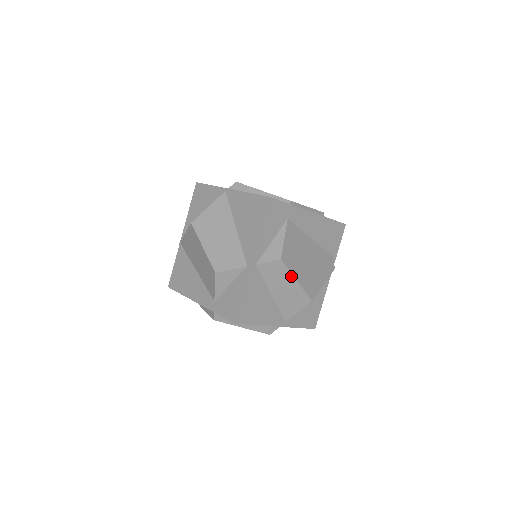
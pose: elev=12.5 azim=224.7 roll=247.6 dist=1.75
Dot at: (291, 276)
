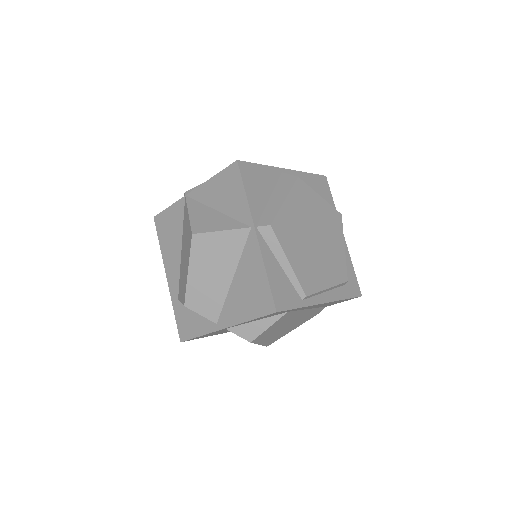
Dot at: occluded
